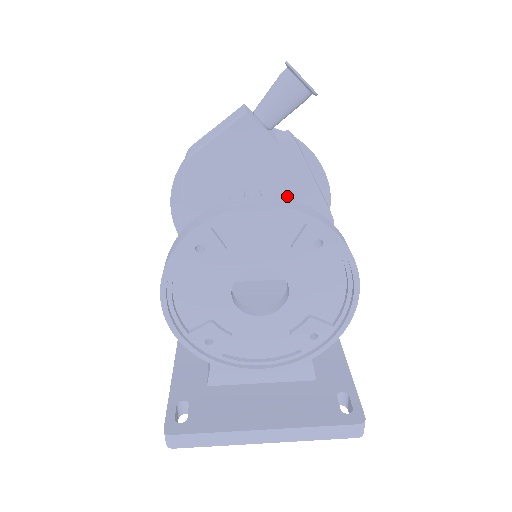
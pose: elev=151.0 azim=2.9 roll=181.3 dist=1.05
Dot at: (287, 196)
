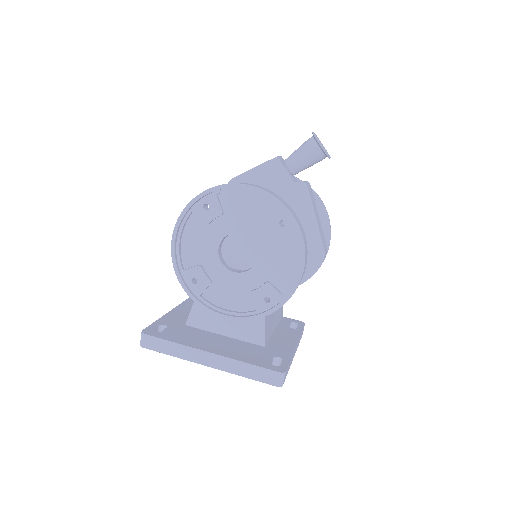
Dot at: occluded
